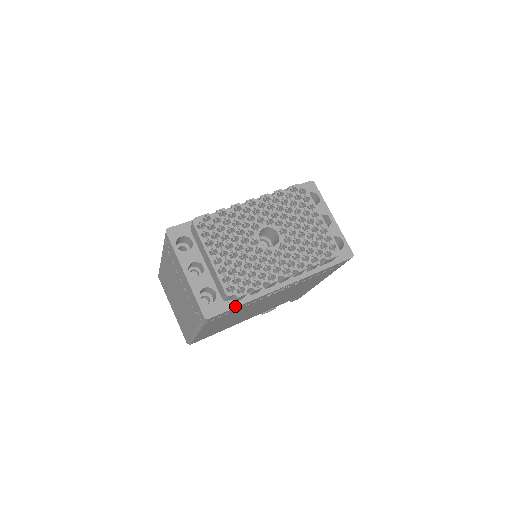
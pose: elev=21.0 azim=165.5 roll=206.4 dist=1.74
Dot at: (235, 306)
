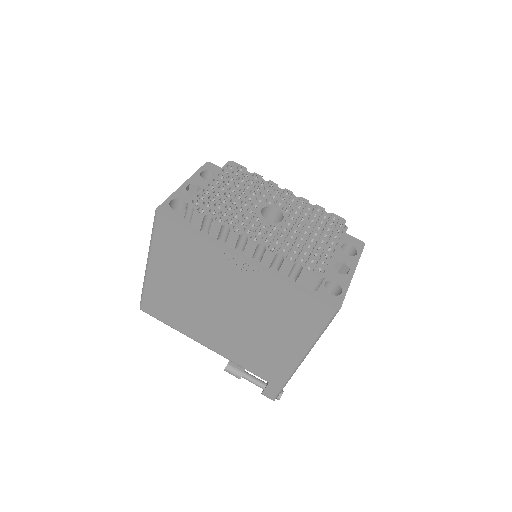
Dot at: (187, 227)
